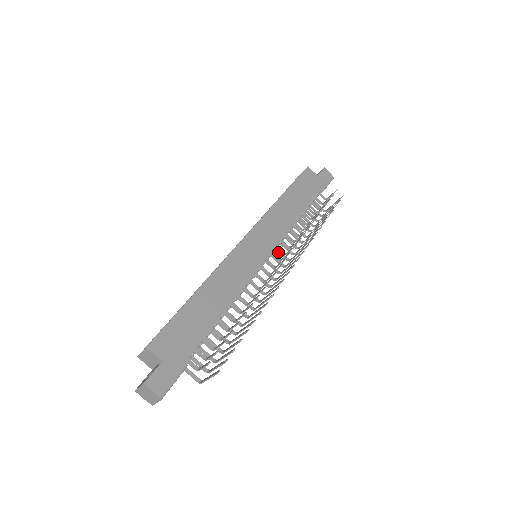
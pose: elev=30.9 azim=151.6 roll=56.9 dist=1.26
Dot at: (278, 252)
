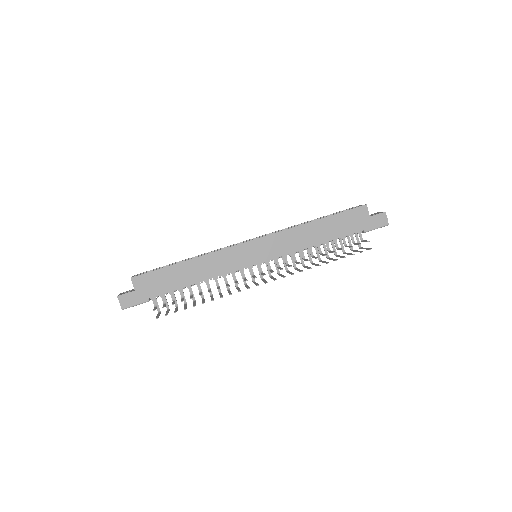
Dot at: (283, 260)
